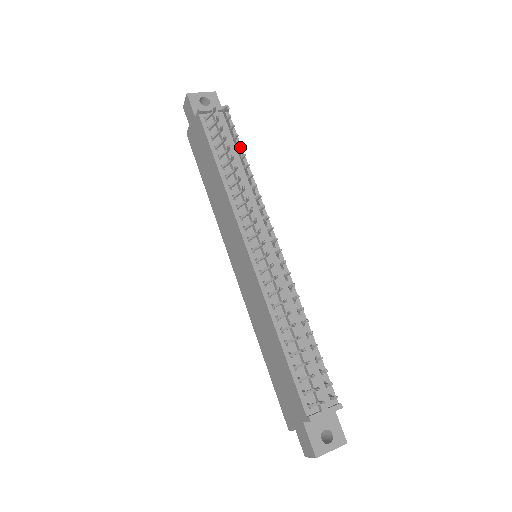
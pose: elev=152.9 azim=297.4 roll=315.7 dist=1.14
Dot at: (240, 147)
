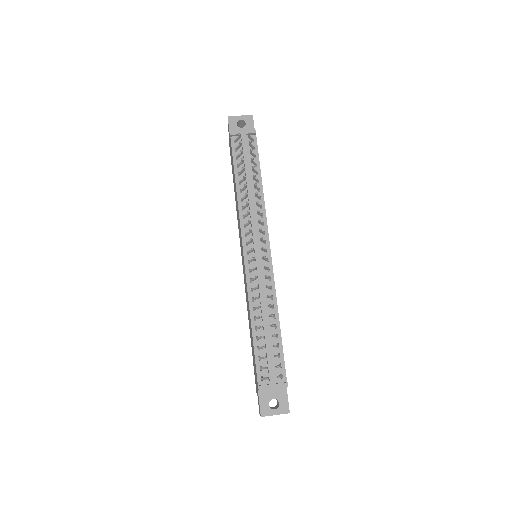
Dot at: (253, 168)
